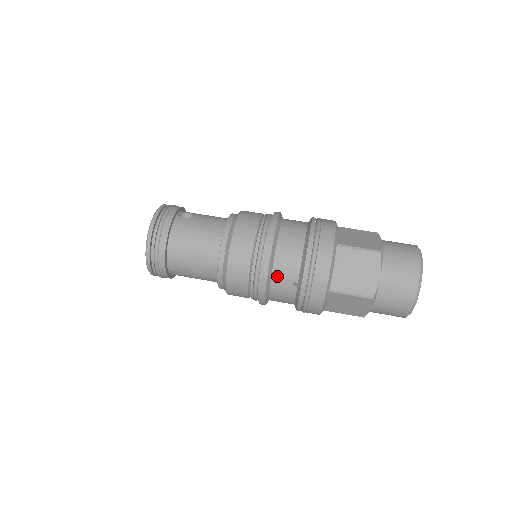
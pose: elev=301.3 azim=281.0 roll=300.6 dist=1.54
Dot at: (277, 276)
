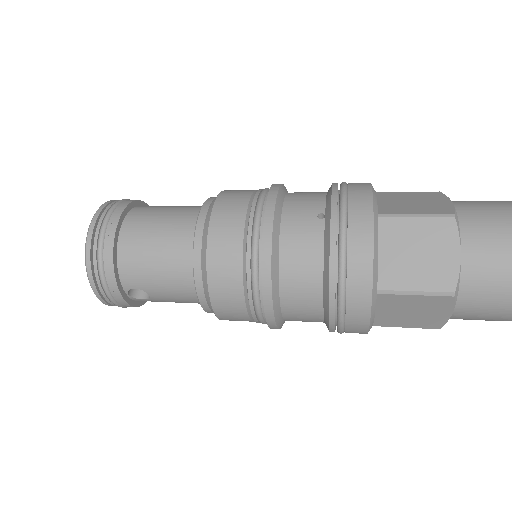
Dot at: (291, 209)
